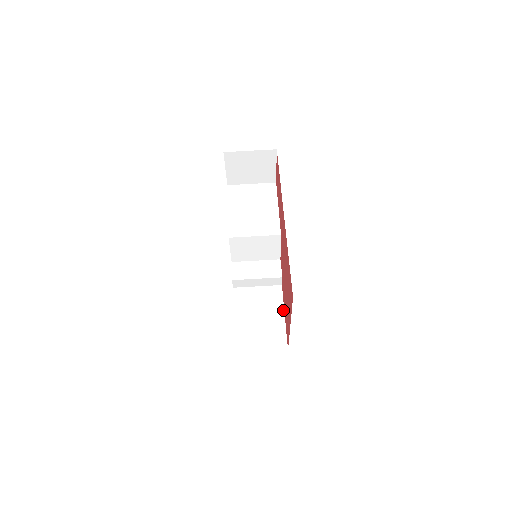
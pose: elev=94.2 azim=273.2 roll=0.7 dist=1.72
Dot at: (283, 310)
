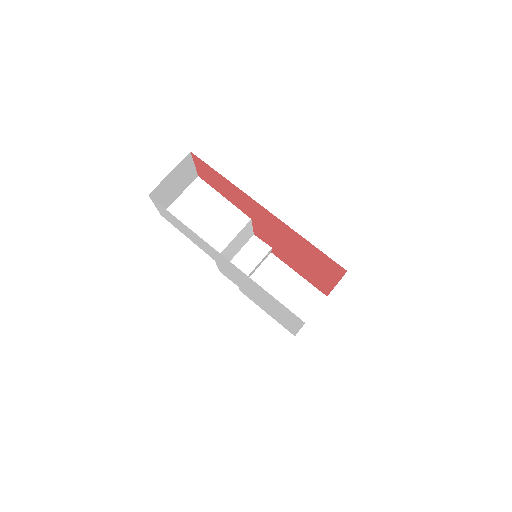
Dot at: (293, 271)
